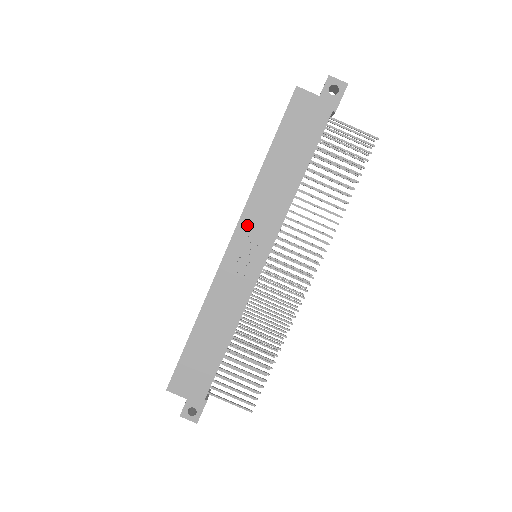
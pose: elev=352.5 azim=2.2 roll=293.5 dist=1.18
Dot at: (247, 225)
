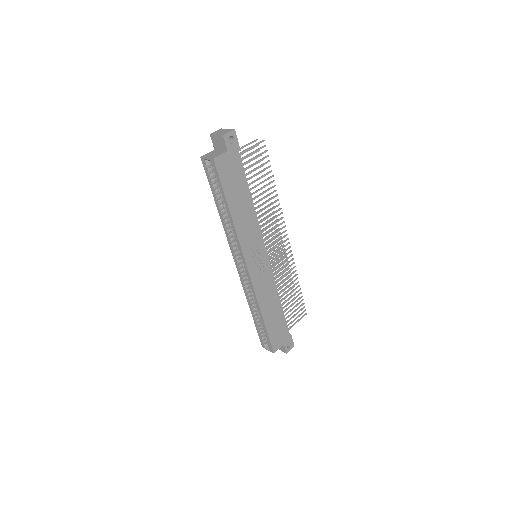
Dot at: (247, 250)
